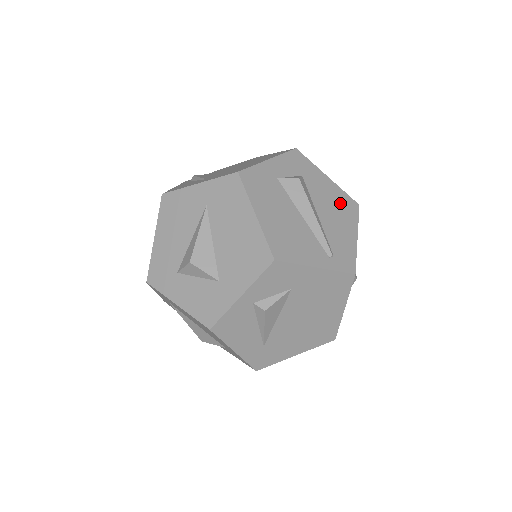
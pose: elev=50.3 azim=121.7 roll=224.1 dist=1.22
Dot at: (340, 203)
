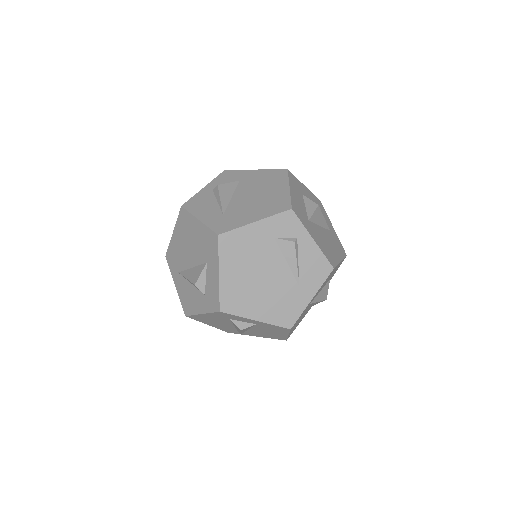
Dot at: occluded
